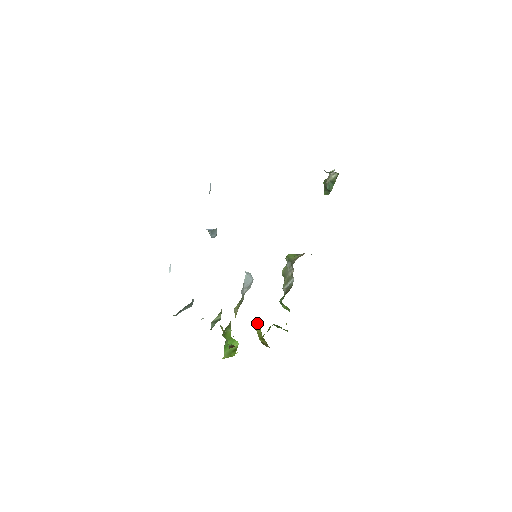
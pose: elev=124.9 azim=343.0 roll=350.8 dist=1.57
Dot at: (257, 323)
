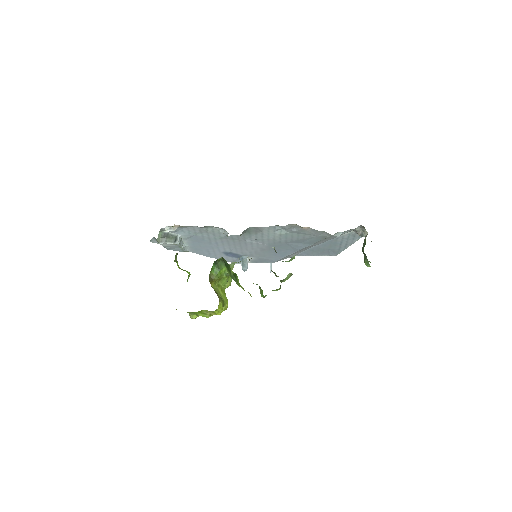
Dot at: (224, 288)
